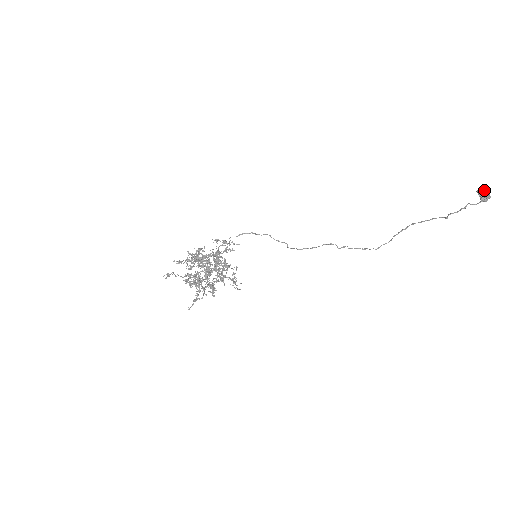
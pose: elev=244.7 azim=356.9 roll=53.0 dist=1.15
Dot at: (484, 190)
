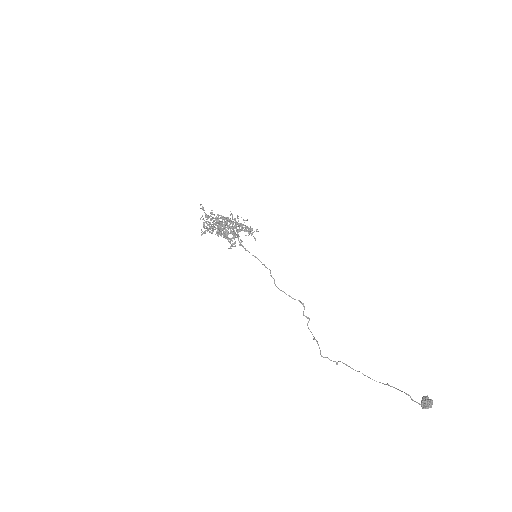
Dot at: occluded
